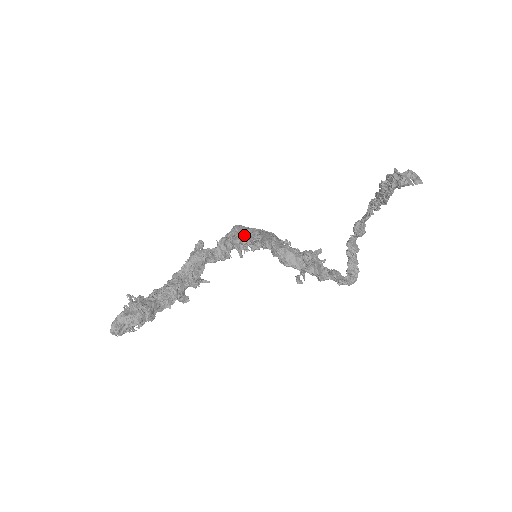
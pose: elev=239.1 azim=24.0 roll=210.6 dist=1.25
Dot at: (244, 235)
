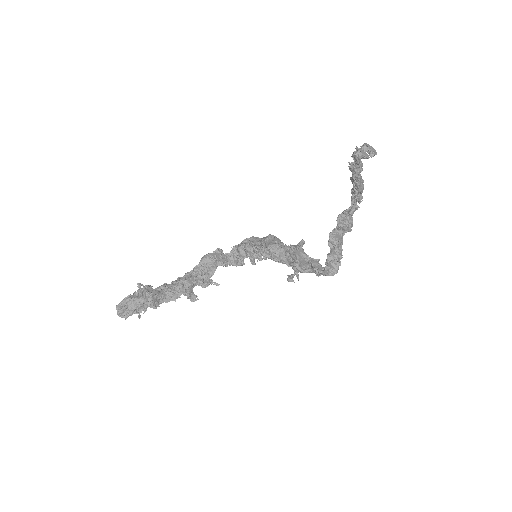
Dot at: (258, 244)
